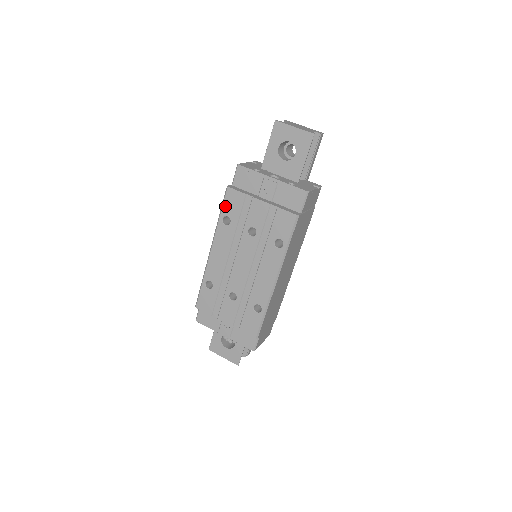
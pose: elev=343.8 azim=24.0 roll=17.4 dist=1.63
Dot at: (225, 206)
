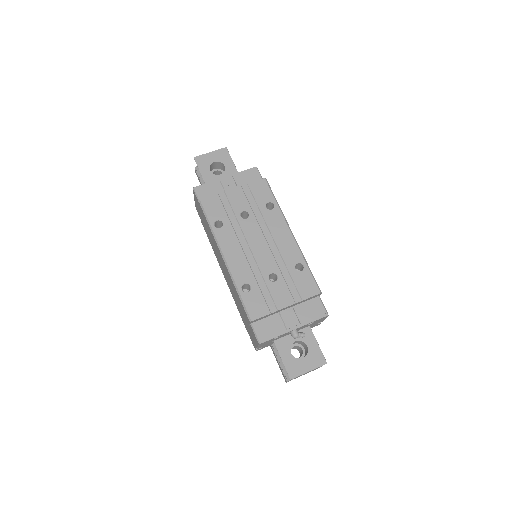
Dot at: (209, 215)
